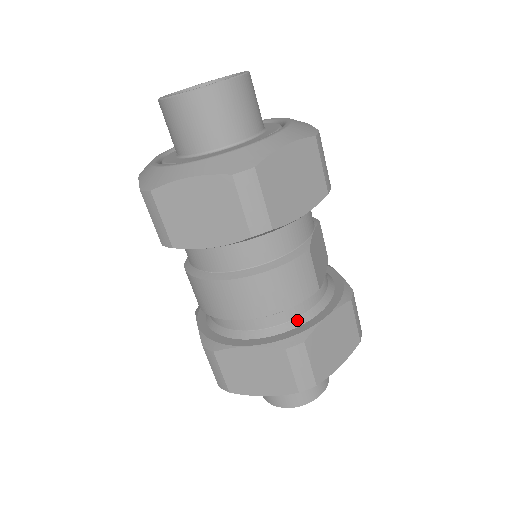
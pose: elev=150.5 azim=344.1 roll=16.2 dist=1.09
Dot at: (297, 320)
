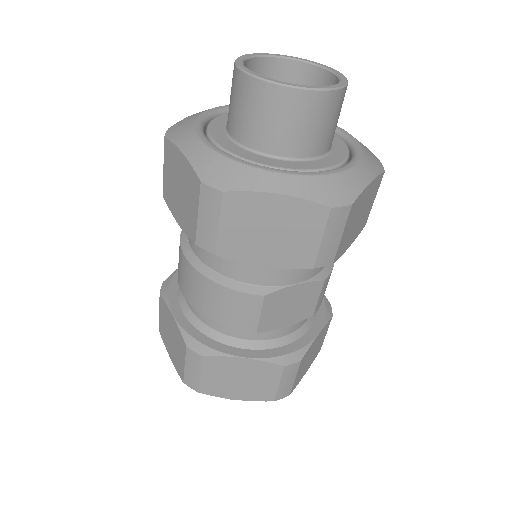
Dot at: (221, 336)
